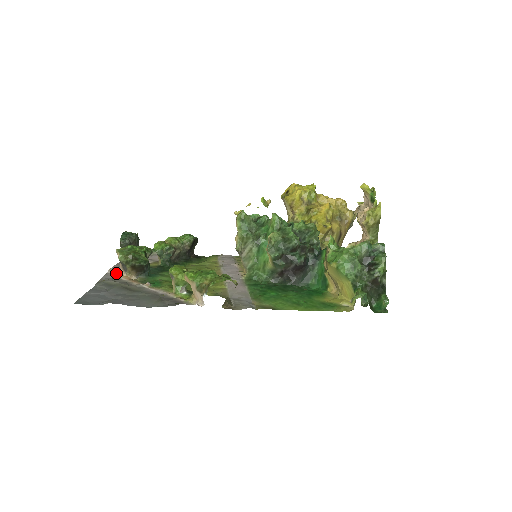
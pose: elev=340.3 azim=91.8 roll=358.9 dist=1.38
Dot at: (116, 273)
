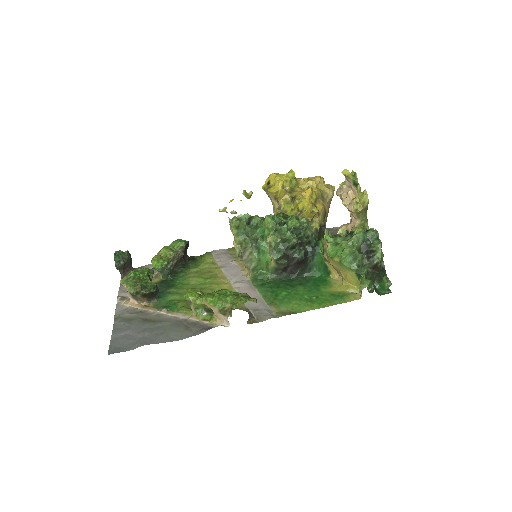
Dot at: (126, 302)
